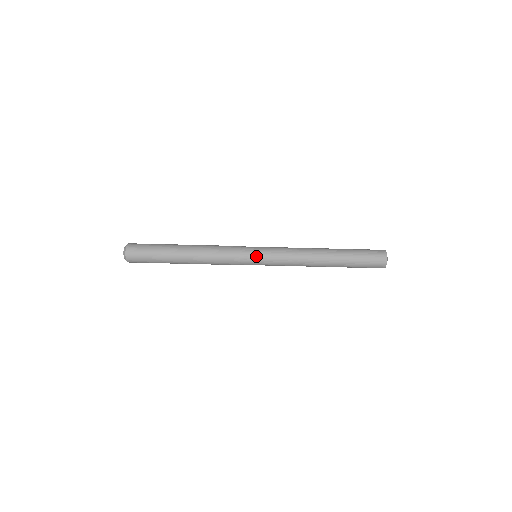
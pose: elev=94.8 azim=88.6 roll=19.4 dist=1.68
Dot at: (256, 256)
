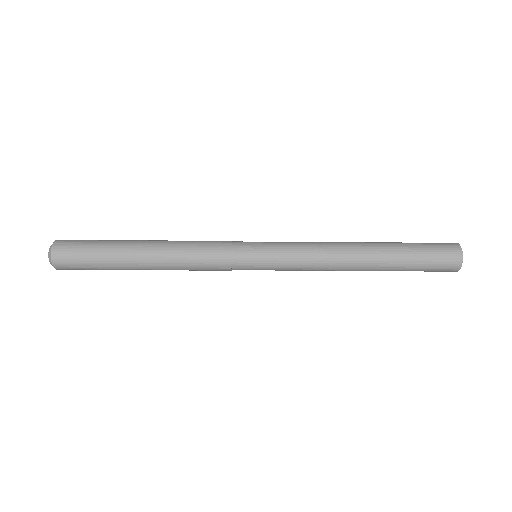
Dot at: (256, 259)
